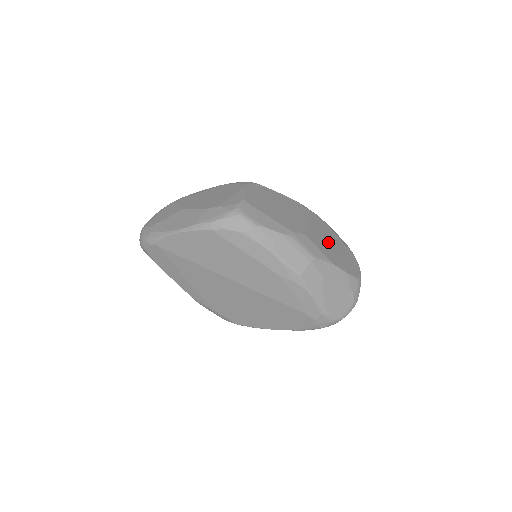
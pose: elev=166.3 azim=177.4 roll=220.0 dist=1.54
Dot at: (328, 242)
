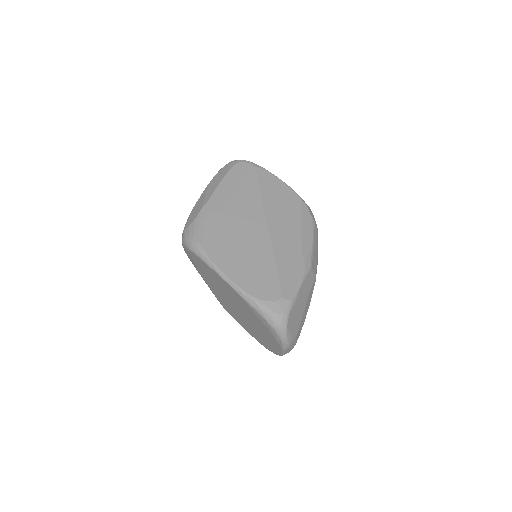
Dot at: occluded
